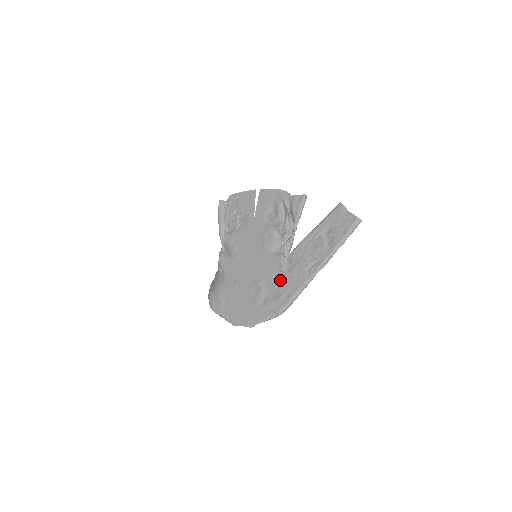
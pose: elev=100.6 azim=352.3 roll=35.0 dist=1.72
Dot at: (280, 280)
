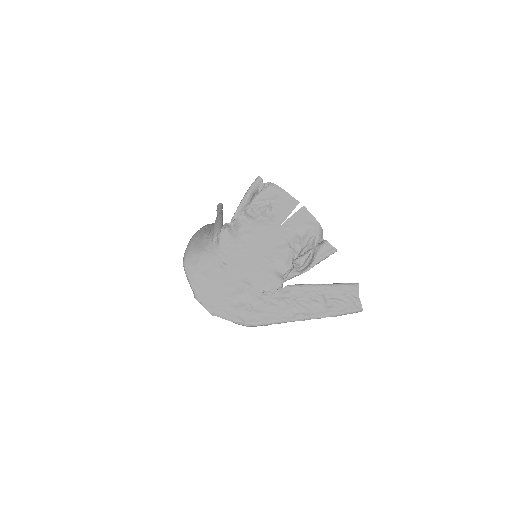
Dot at: (266, 299)
